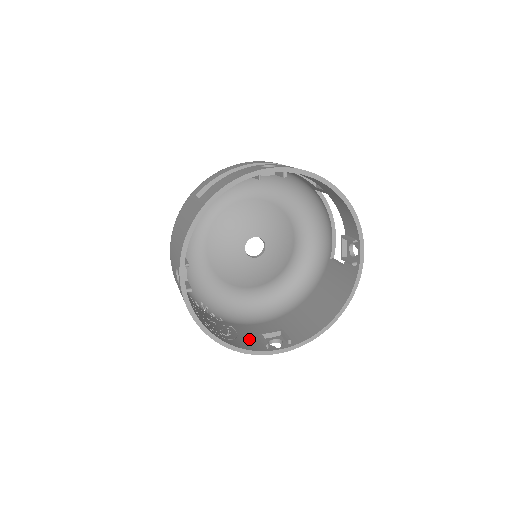
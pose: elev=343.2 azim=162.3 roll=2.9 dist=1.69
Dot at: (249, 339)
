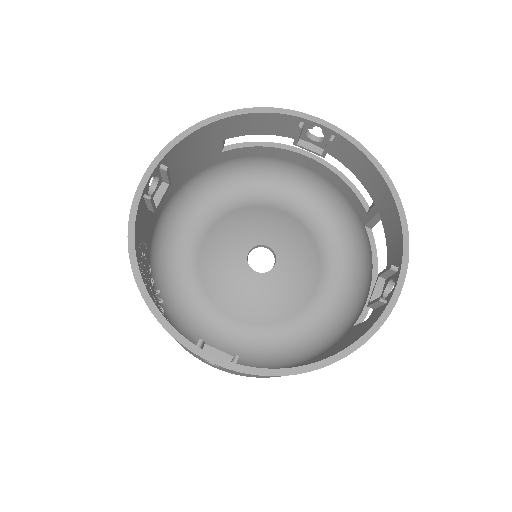
Dot at: occluded
